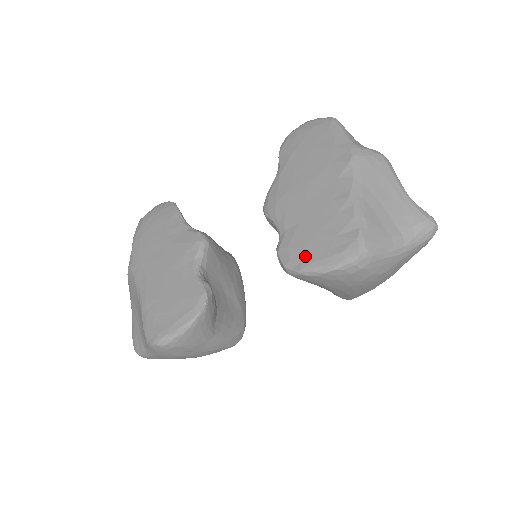
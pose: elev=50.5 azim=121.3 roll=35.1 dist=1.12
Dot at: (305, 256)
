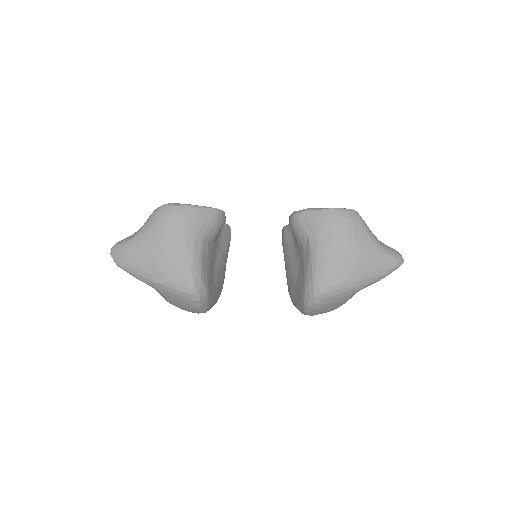
Dot at: occluded
